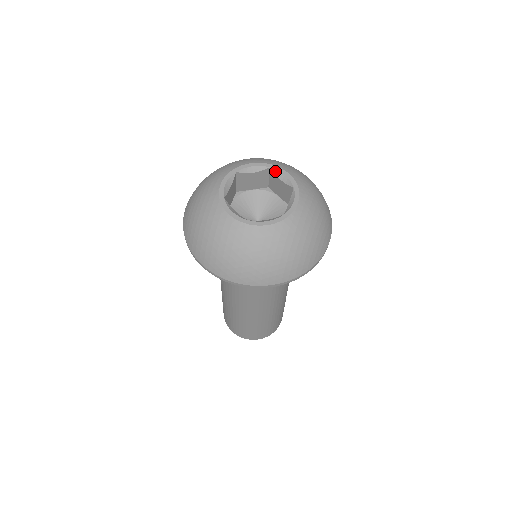
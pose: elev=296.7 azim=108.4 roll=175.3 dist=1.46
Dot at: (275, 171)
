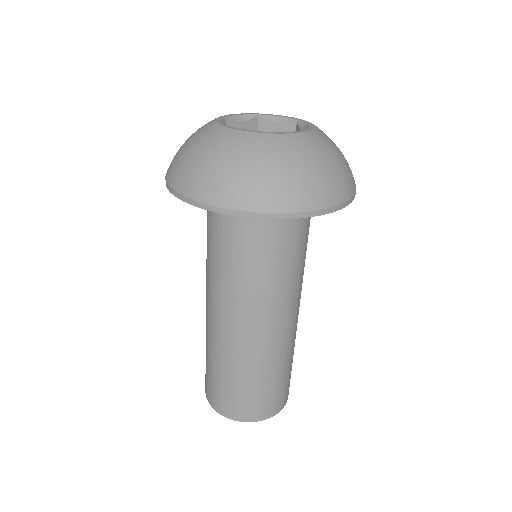
Dot at: (300, 122)
